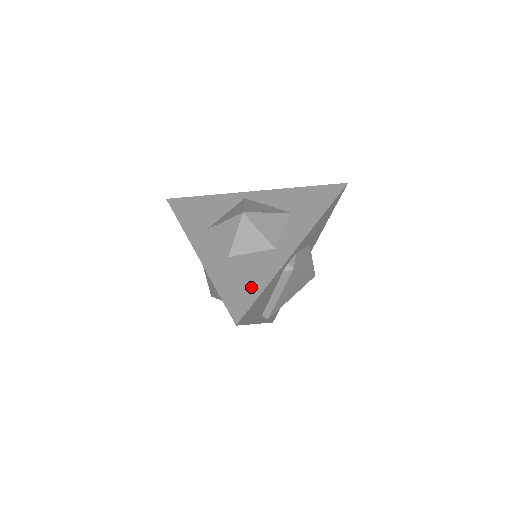
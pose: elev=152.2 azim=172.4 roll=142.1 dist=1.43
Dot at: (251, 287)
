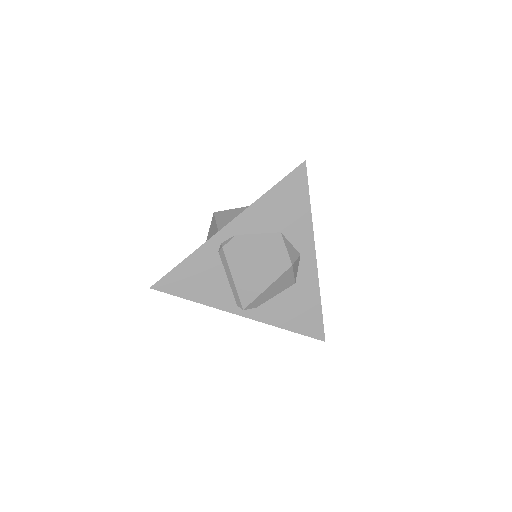
Dot at: occluded
